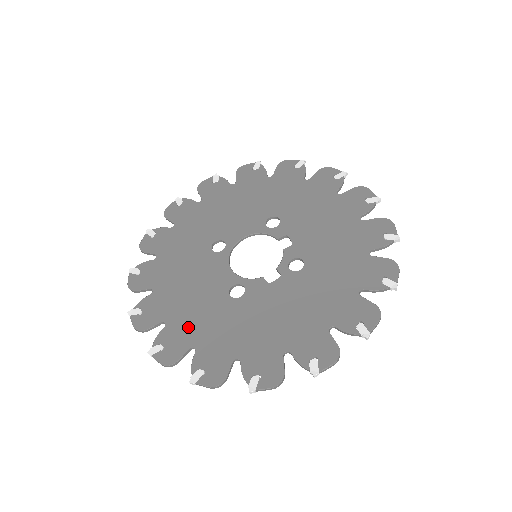
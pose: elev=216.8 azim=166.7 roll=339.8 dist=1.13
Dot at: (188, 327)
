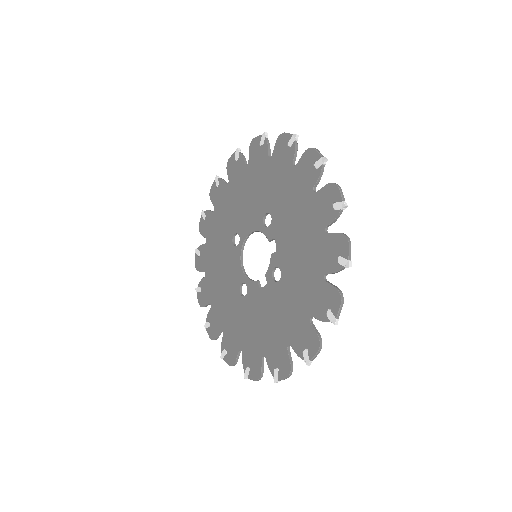
Dot at: (220, 313)
